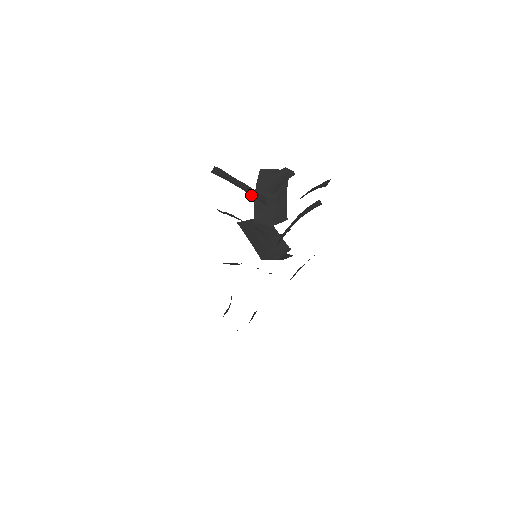
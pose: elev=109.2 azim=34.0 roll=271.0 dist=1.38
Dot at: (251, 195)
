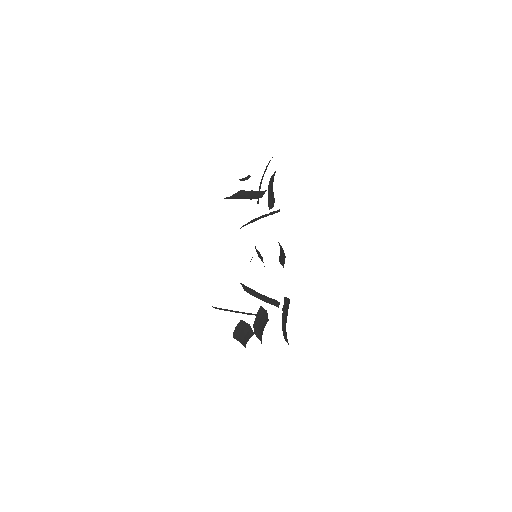
Dot at: occluded
